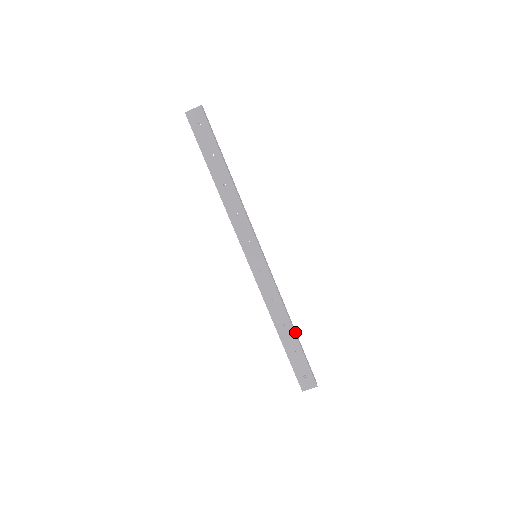
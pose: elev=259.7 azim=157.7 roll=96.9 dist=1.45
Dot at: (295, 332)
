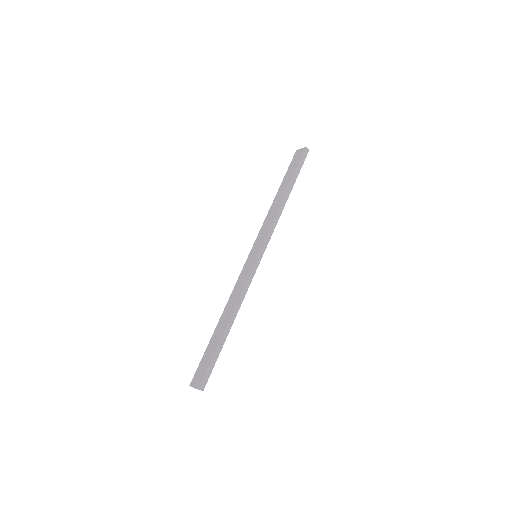
Dot at: (227, 330)
